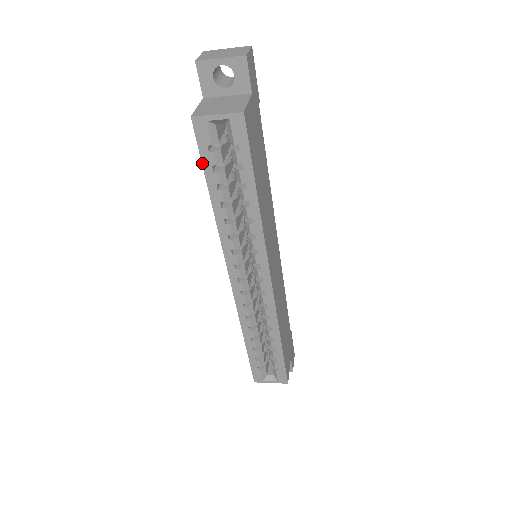
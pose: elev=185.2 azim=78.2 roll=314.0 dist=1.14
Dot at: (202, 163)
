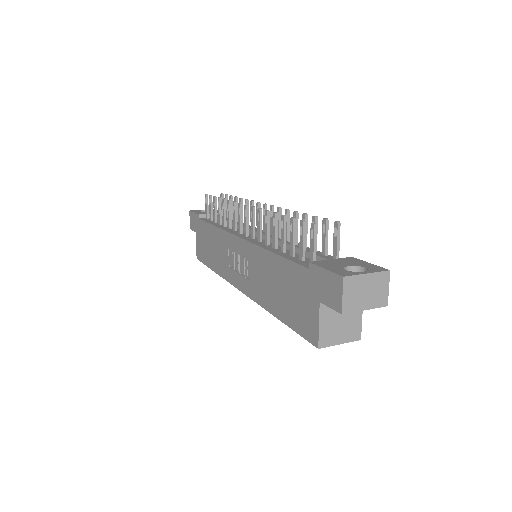
Dot at: (295, 331)
